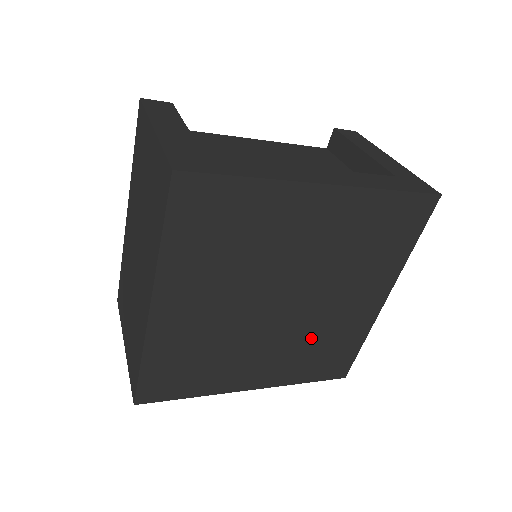
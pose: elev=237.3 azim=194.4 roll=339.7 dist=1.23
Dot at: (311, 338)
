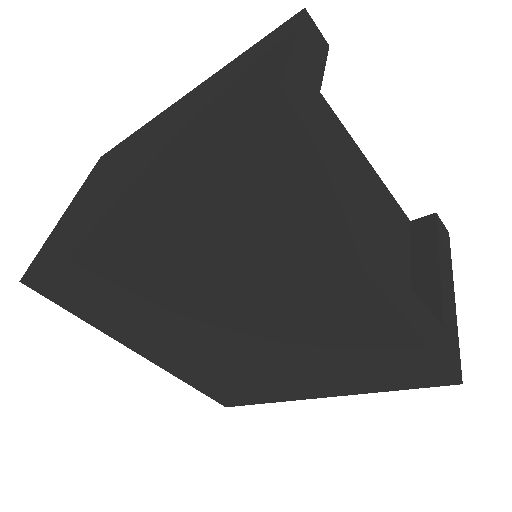
Dot at: (230, 368)
